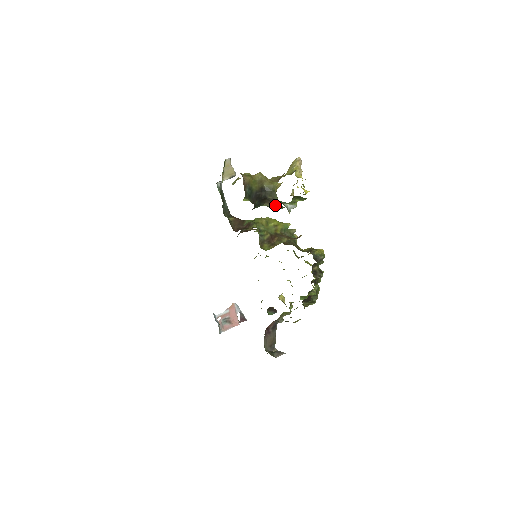
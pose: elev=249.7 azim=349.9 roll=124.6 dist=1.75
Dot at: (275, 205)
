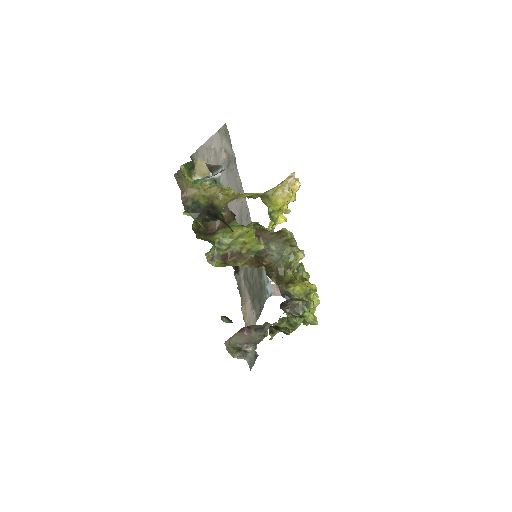
Dot at: (228, 226)
